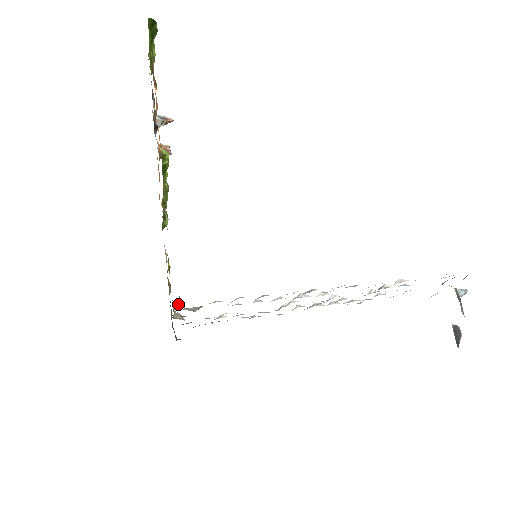
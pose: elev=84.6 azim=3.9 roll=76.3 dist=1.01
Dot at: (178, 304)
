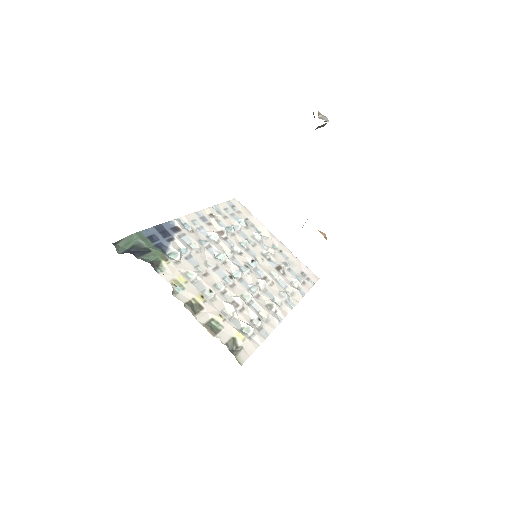
Dot at: (237, 359)
